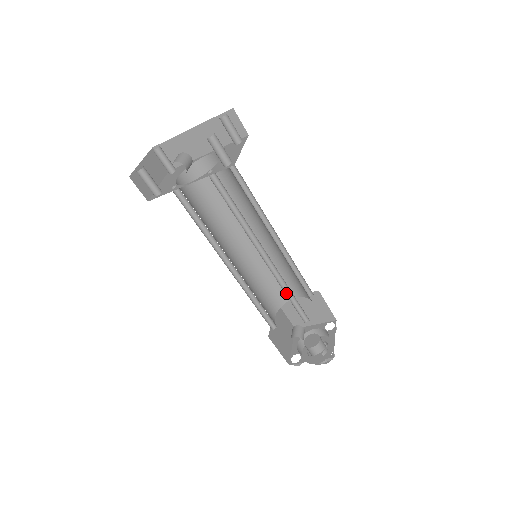
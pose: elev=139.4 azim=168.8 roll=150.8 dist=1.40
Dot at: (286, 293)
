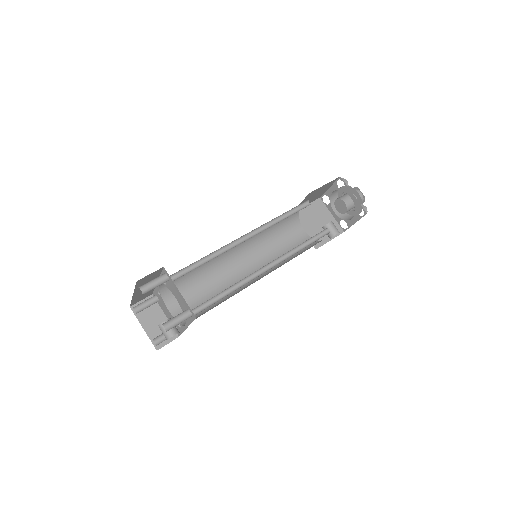
Dot at: (299, 248)
